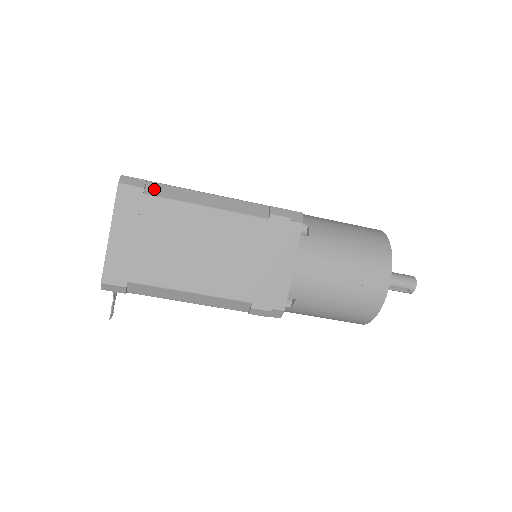
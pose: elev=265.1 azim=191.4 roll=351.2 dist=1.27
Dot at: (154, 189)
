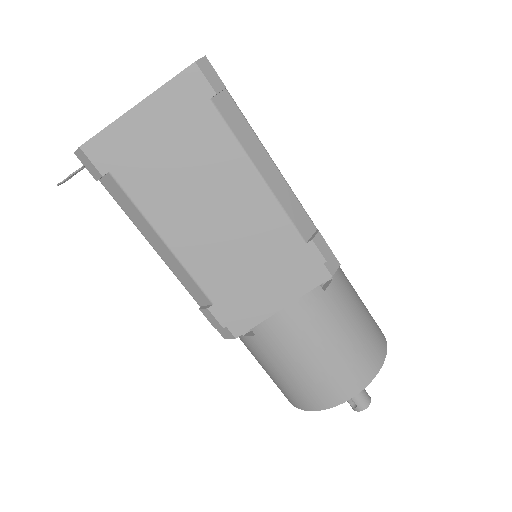
Dot at: (225, 105)
